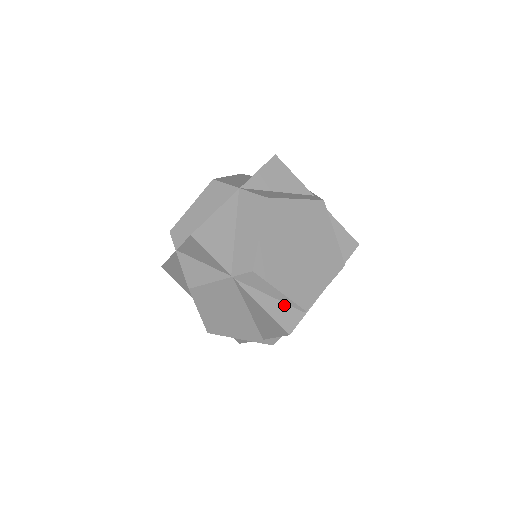
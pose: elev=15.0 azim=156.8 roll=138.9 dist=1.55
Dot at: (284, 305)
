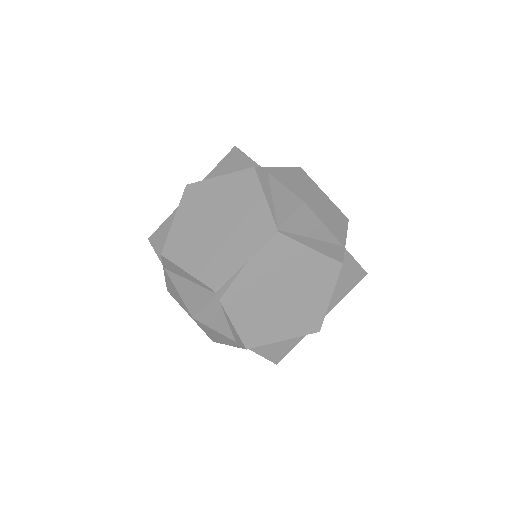
Dot at: (197, 287)
